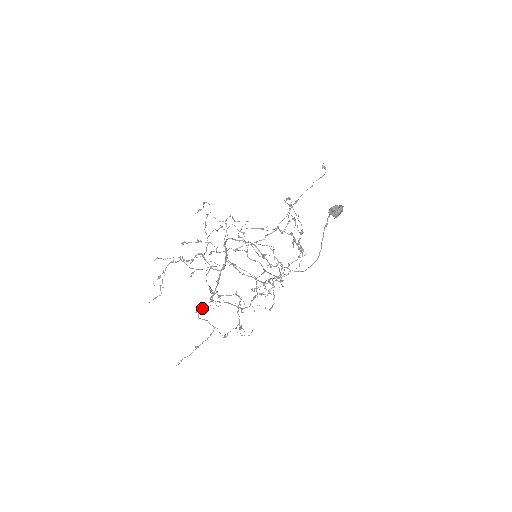
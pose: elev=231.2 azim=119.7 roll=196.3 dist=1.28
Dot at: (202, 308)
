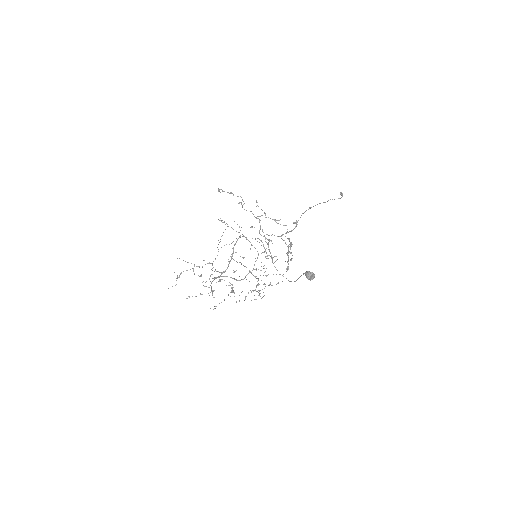
Dot at: occluded
